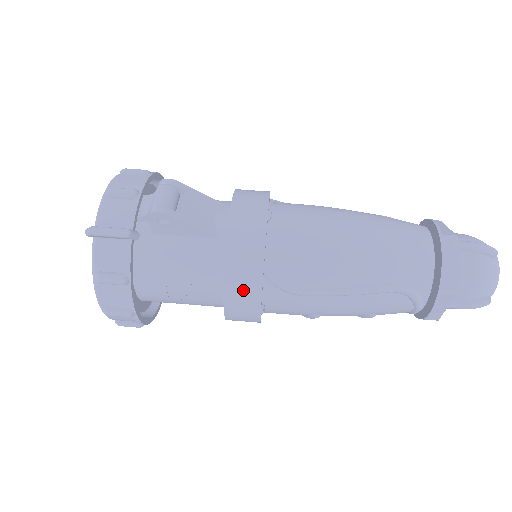
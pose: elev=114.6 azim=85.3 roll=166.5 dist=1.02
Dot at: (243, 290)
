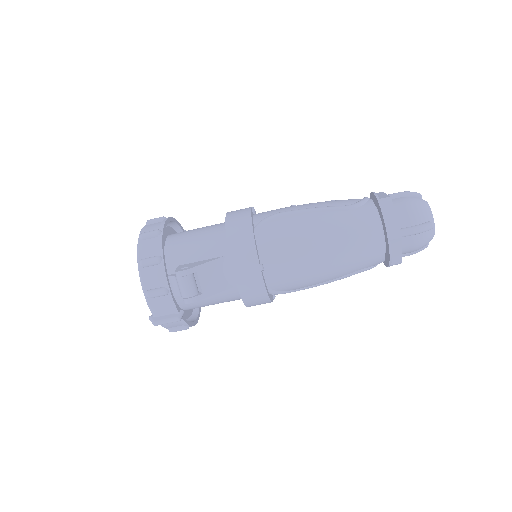
Dot at: occluded
